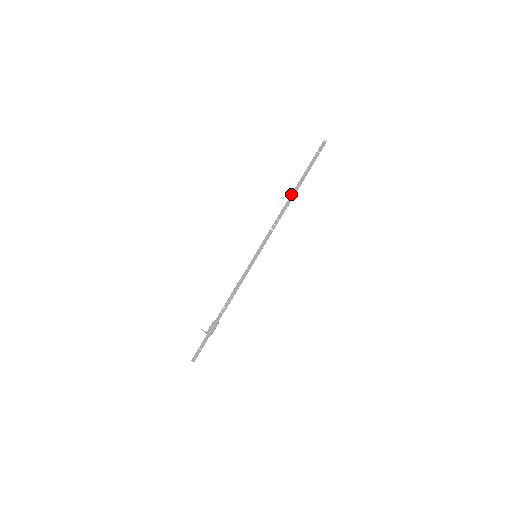
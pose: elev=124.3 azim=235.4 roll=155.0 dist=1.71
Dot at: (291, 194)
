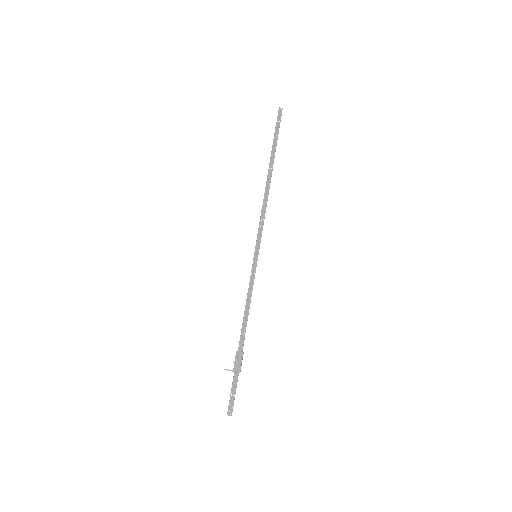
Dot at: occluded
